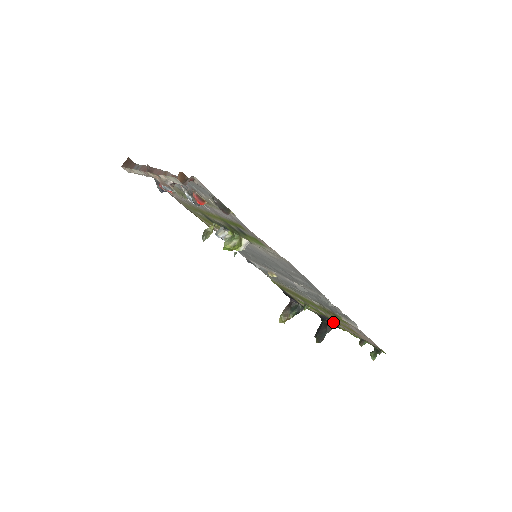
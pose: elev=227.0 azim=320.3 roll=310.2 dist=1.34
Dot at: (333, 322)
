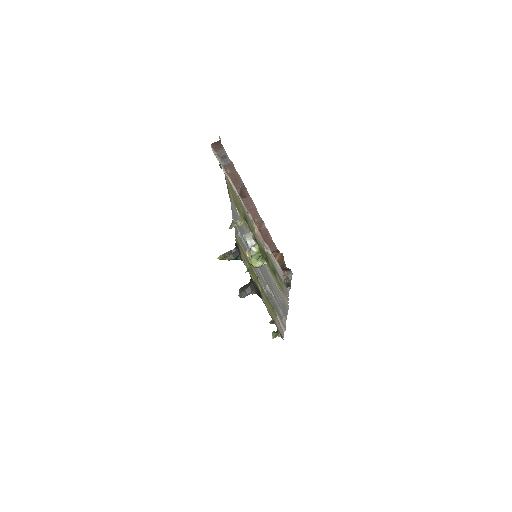
Dot at: (260, 293)
